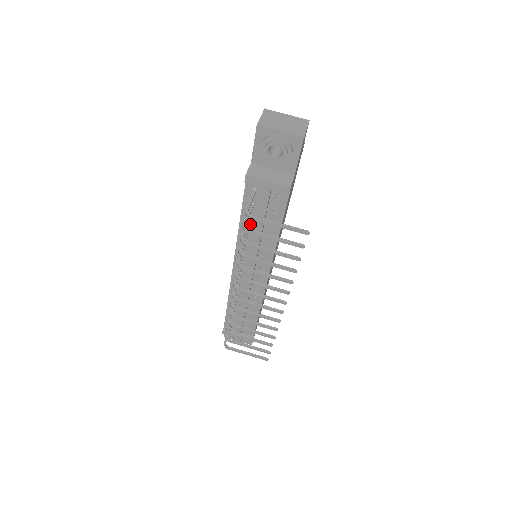
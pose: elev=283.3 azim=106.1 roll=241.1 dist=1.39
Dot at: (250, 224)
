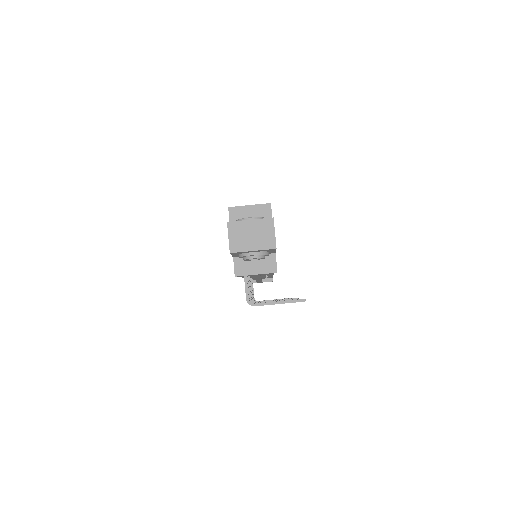
Dot at: occluded
